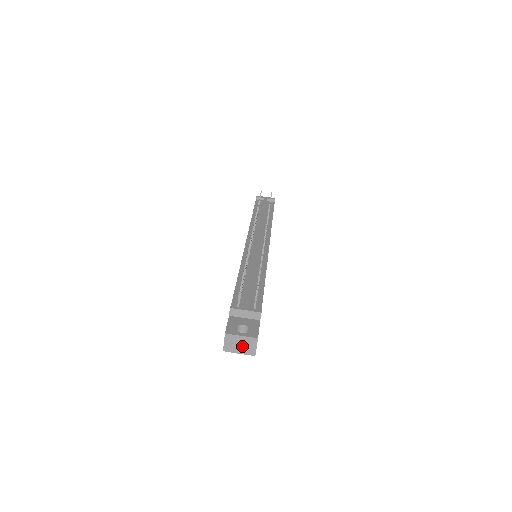
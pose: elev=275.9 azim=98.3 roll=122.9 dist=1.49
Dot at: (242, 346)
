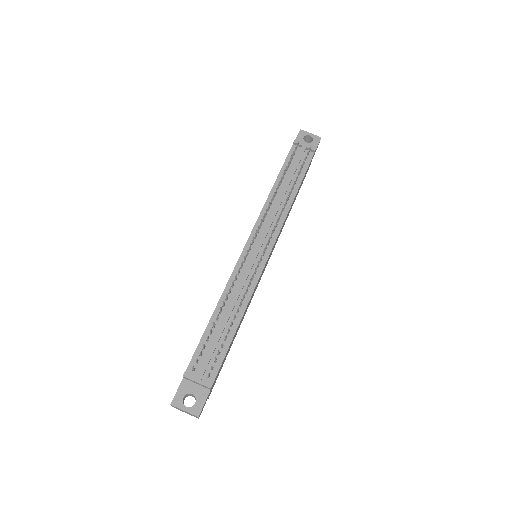
Dot at: (187, 413)
